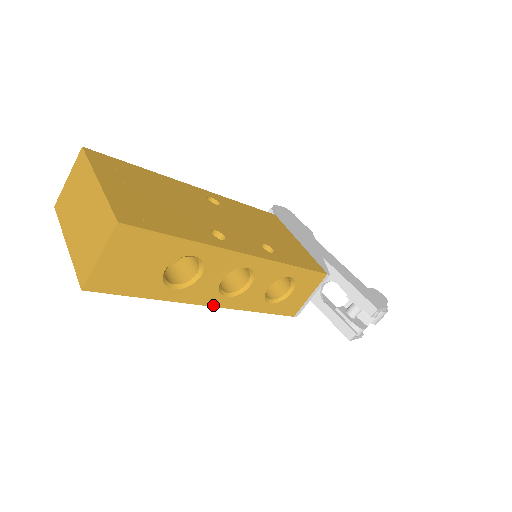
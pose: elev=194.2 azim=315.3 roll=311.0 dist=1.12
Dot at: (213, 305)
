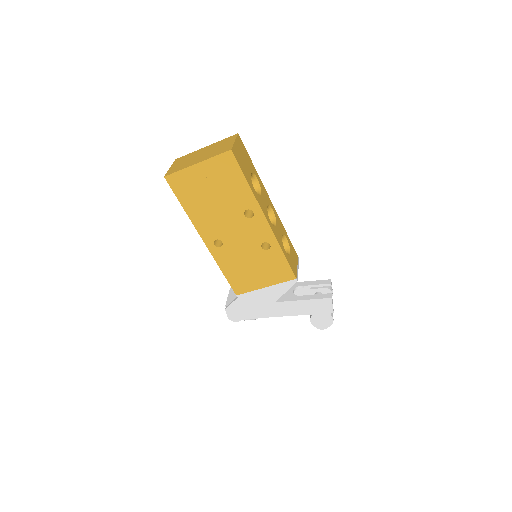
Dot at: (268, 221)
